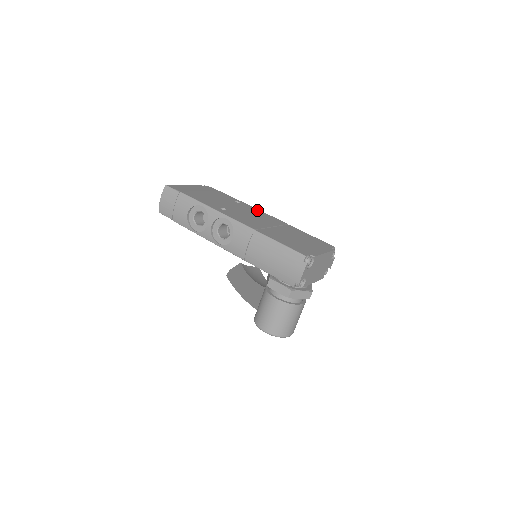
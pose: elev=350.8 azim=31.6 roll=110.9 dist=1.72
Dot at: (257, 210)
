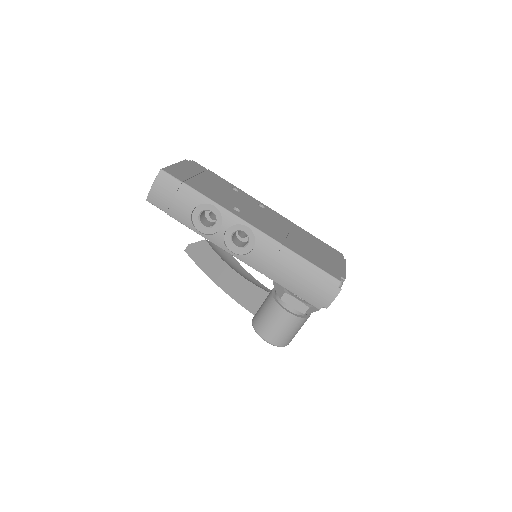
Dot at: (258, 202)
